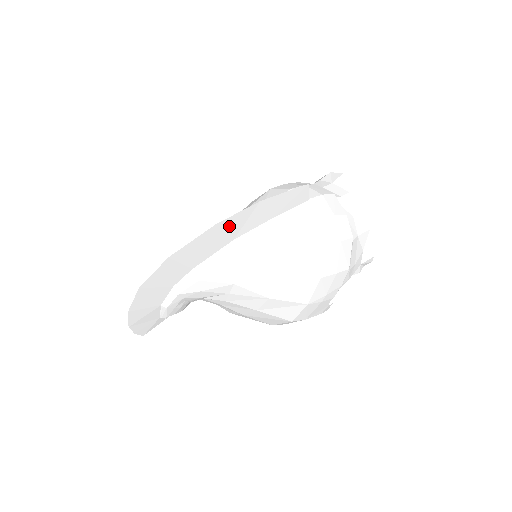
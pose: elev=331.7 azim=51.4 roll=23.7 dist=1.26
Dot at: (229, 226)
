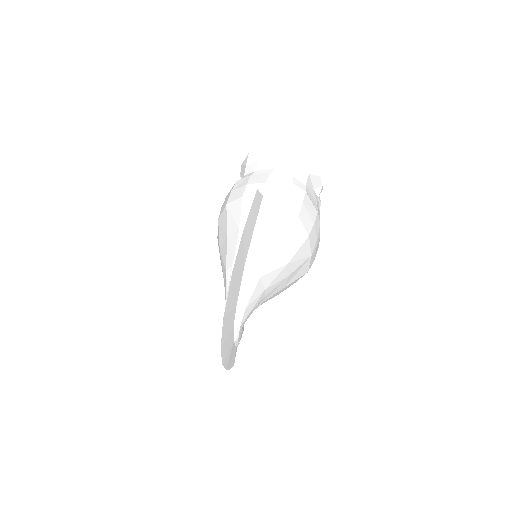
Dot at: (238, 264)
